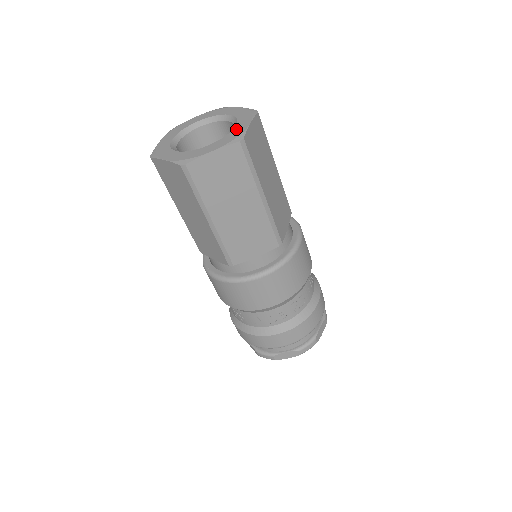
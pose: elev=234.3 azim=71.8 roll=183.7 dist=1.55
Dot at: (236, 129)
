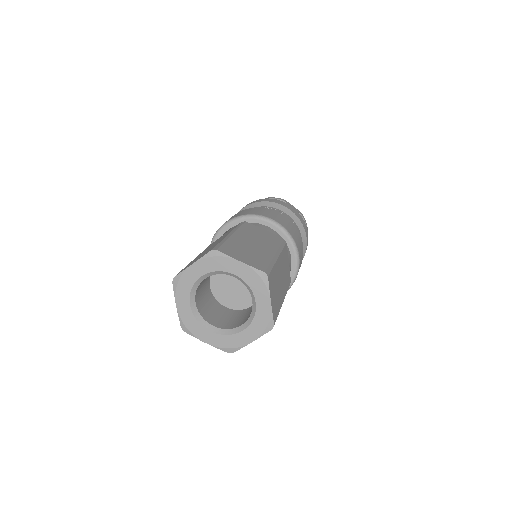
Dot at: (260, 310)
